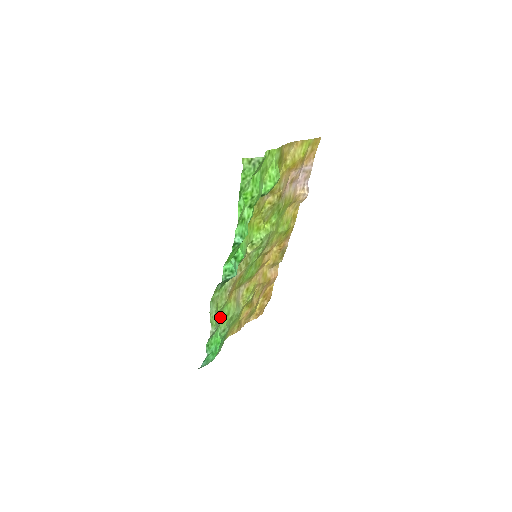
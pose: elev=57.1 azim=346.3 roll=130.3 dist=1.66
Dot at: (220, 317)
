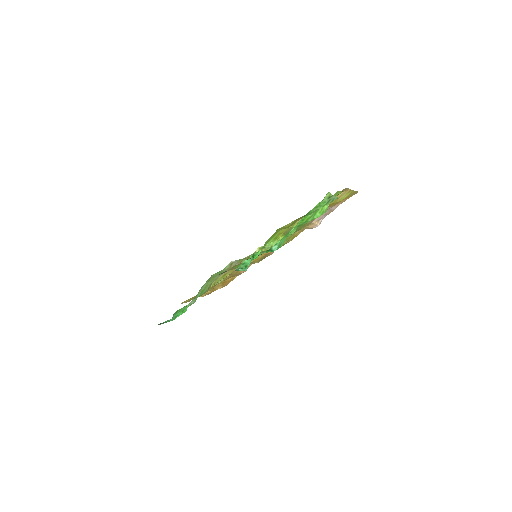
Dot at: occluded
